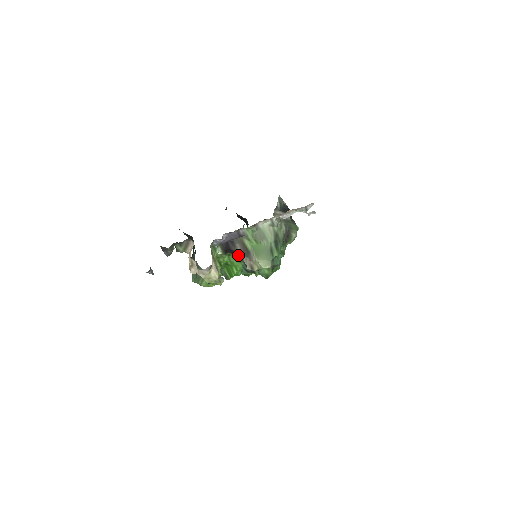
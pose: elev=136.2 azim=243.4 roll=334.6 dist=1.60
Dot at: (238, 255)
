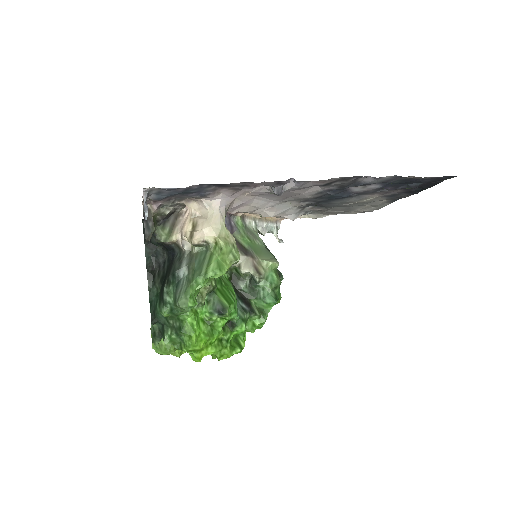
Dot at: (228, 276)
